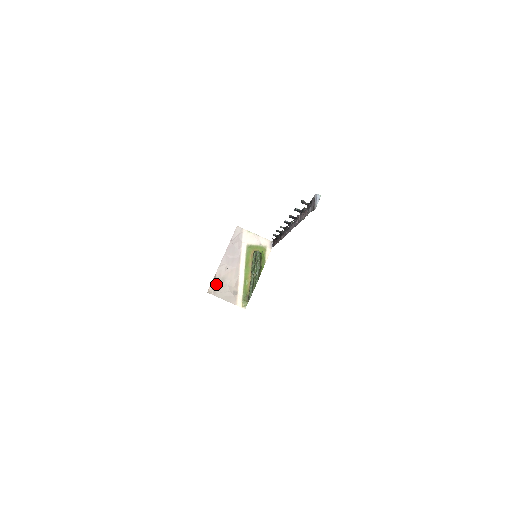
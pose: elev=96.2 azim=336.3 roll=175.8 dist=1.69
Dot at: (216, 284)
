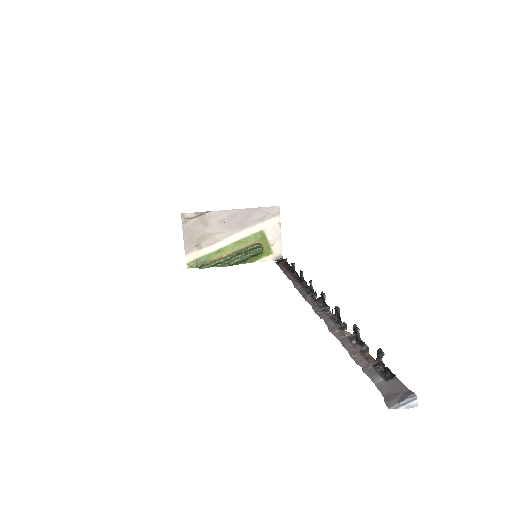
Dot at: (197, 219)
